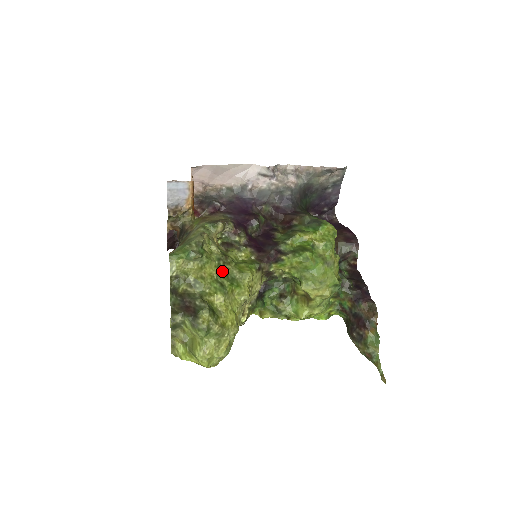
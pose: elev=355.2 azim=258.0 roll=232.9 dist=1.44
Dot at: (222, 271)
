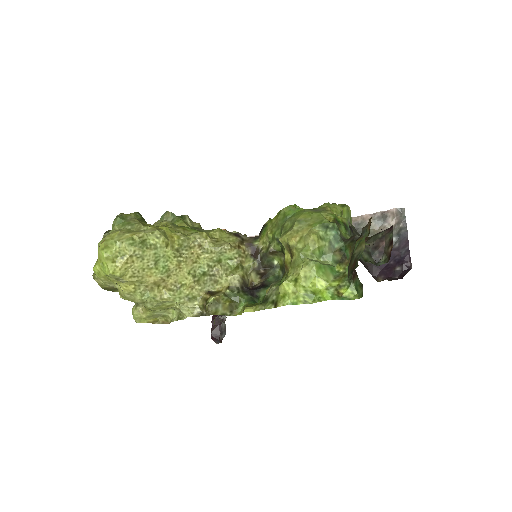
Dot at: occluded
